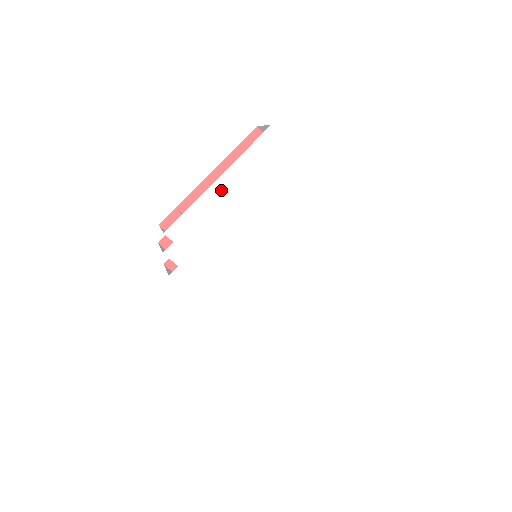
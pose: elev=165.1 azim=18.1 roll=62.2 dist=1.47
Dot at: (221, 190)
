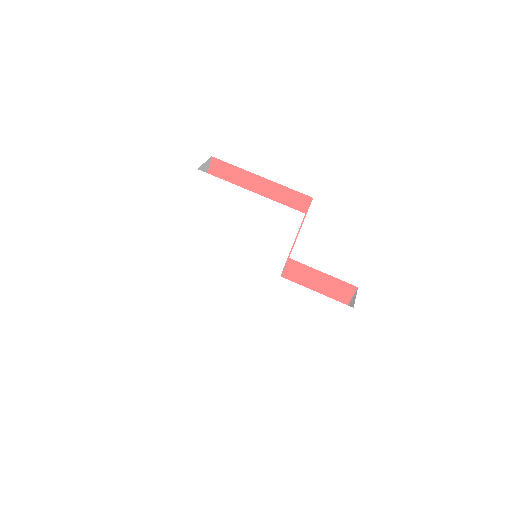
Dot at: (193, 227)
